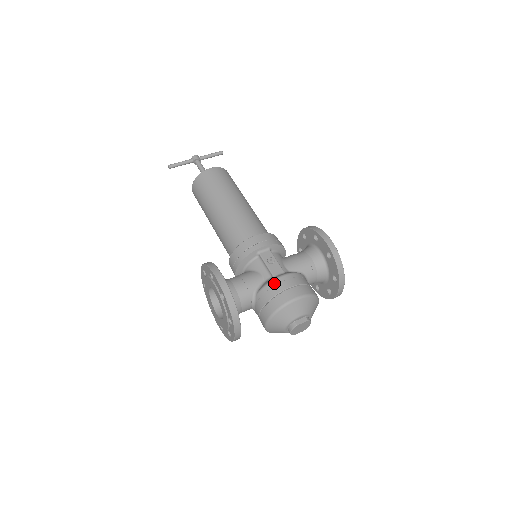
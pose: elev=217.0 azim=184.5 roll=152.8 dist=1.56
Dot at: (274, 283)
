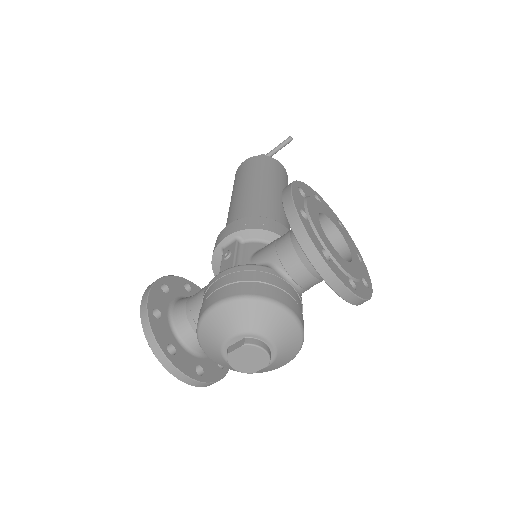
Dot at: (206, 288)
